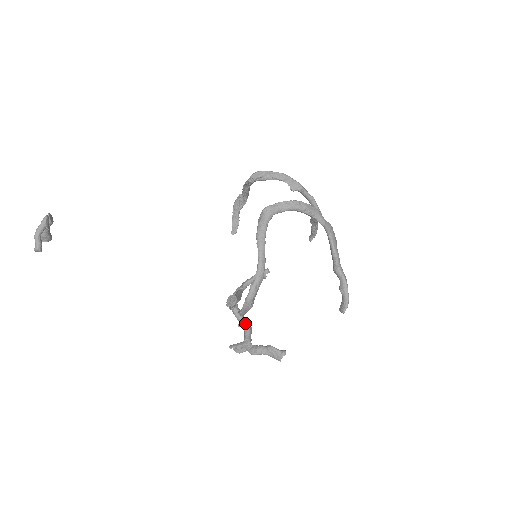
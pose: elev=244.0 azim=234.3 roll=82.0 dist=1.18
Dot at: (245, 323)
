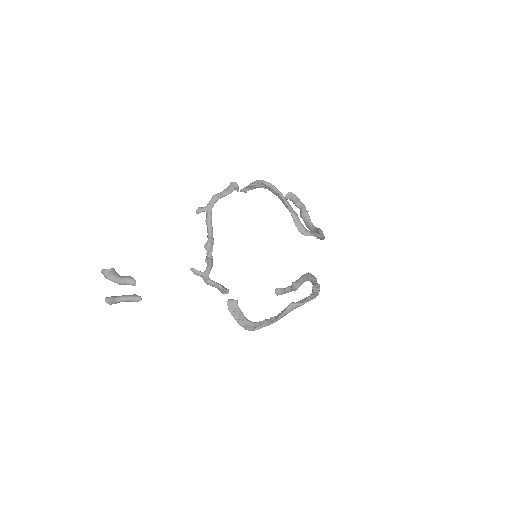
Dot at: (212, 264)
